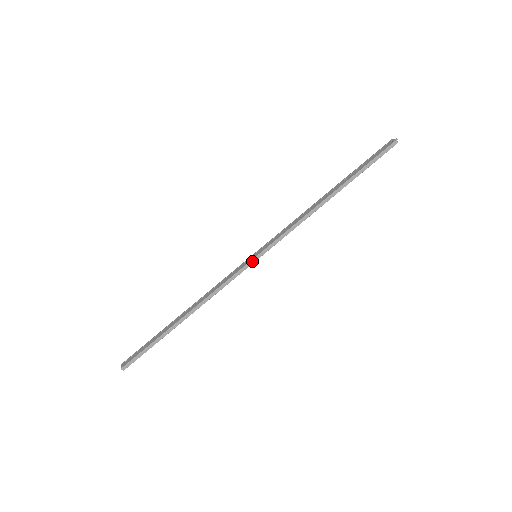
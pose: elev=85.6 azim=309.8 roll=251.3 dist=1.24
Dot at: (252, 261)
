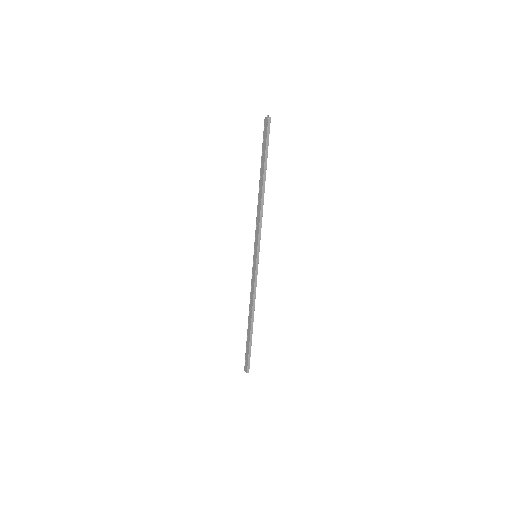
Dot at: (257, 261)
